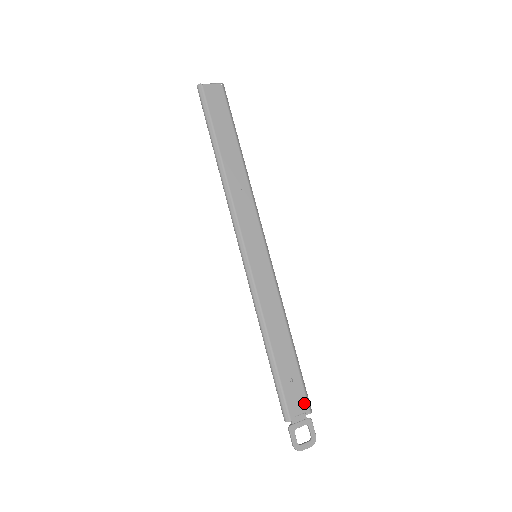
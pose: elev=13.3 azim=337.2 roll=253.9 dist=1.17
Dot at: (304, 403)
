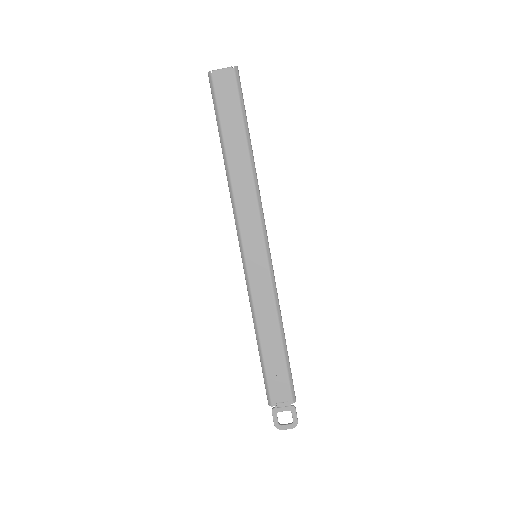
Dot at: (287, 394)
